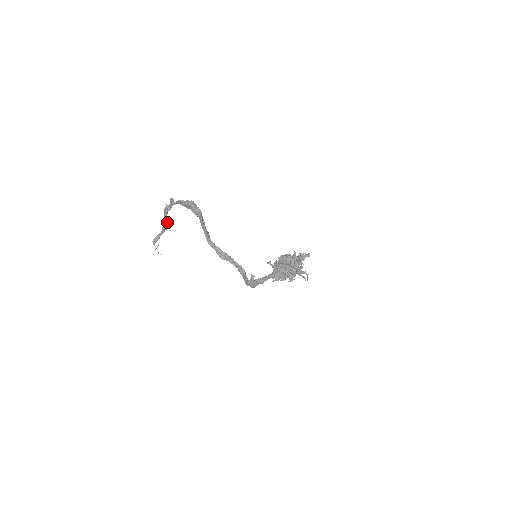
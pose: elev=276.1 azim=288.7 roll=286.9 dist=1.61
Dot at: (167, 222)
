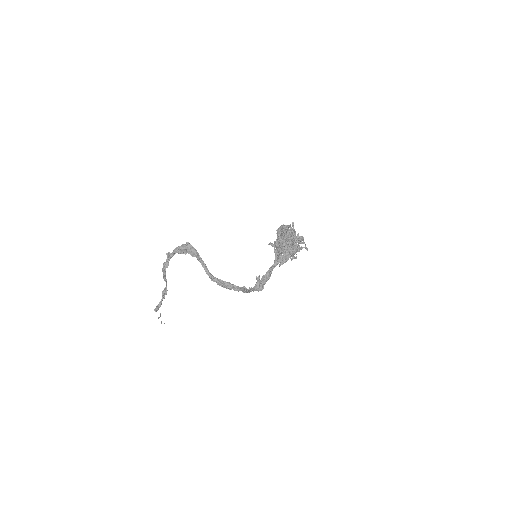
Dot at: (166, 285)
